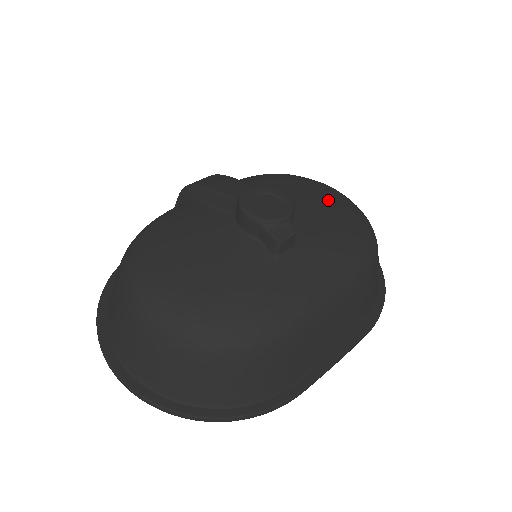
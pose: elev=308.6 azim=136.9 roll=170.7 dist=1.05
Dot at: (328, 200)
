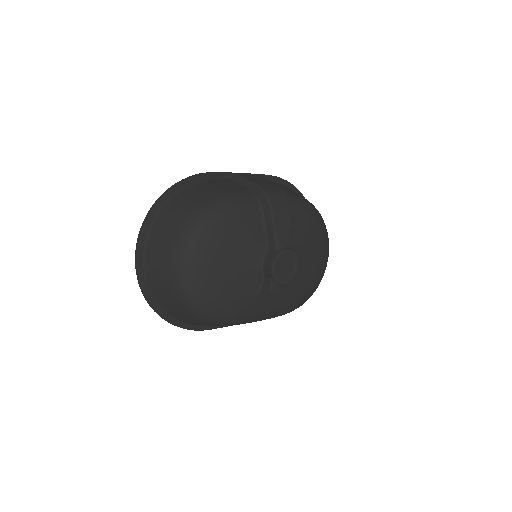
Dot at: (317, 263)
